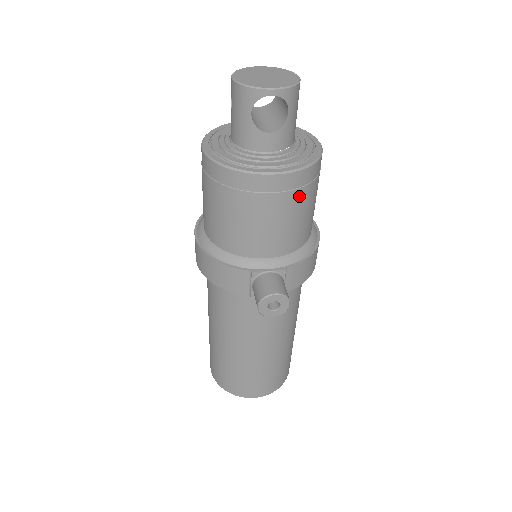
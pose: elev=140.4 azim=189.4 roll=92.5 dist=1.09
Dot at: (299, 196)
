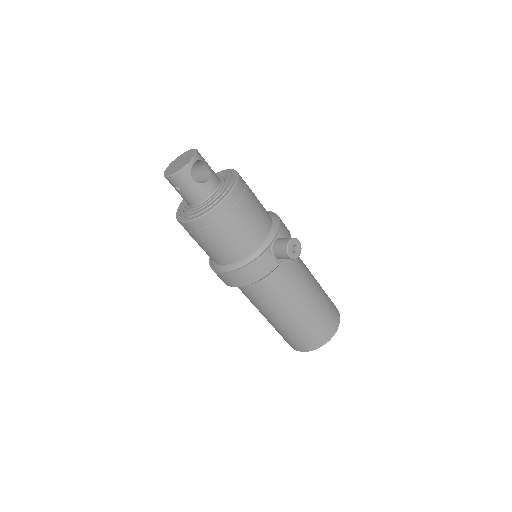
Dot at: (248, 193)
